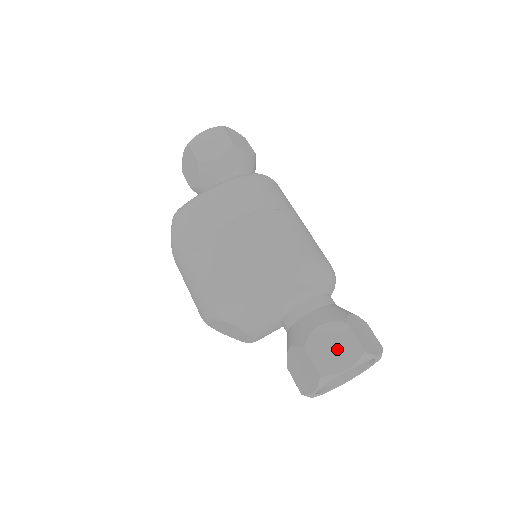
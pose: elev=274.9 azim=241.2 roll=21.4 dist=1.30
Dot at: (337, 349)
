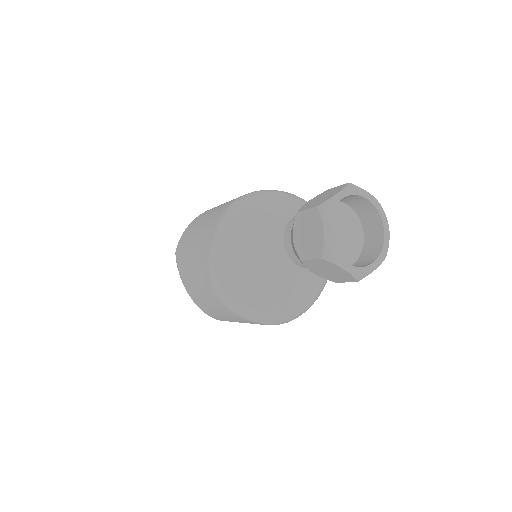
Dot at: (326, 195)
